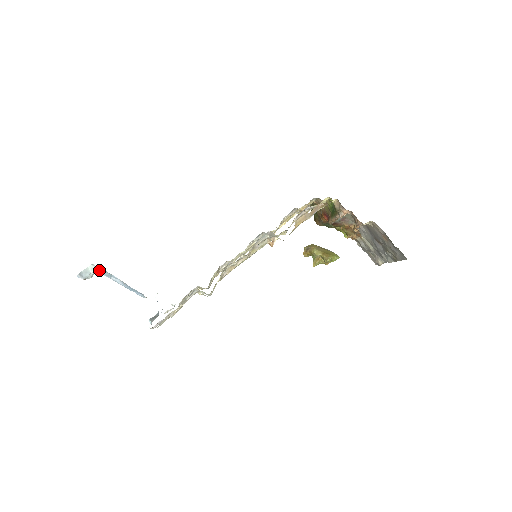
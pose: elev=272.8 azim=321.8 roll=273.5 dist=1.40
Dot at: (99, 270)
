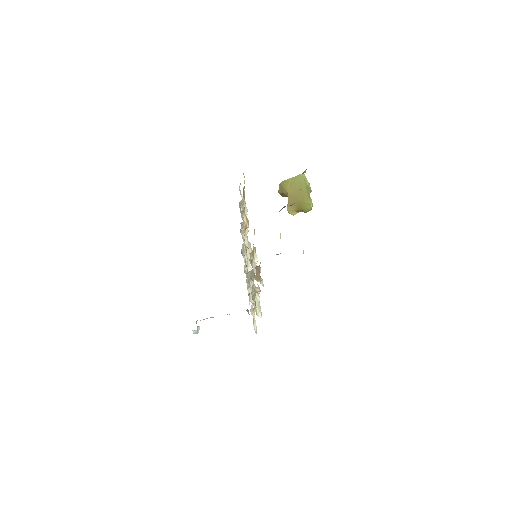
Dot at: occluded
